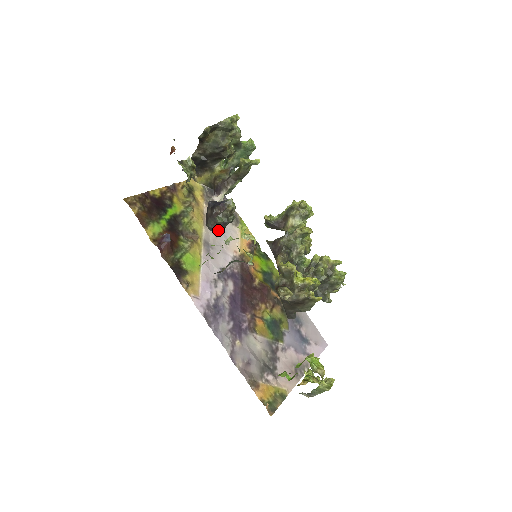
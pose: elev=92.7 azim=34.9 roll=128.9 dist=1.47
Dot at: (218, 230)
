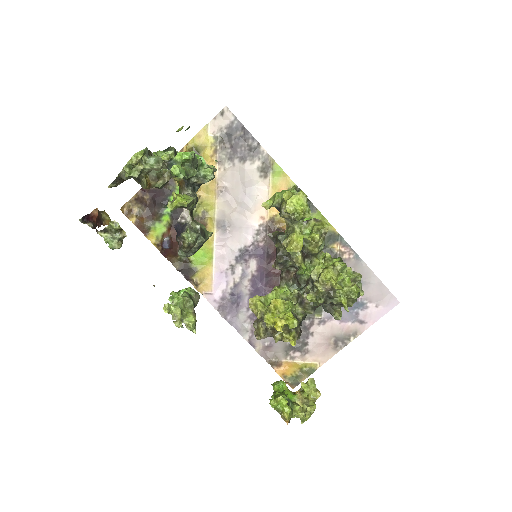
Dot at: occluded
